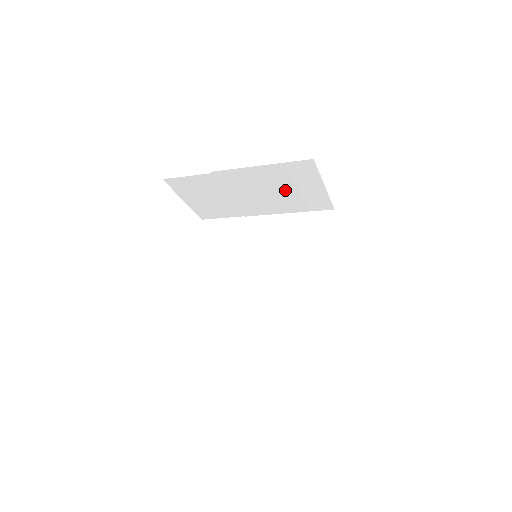
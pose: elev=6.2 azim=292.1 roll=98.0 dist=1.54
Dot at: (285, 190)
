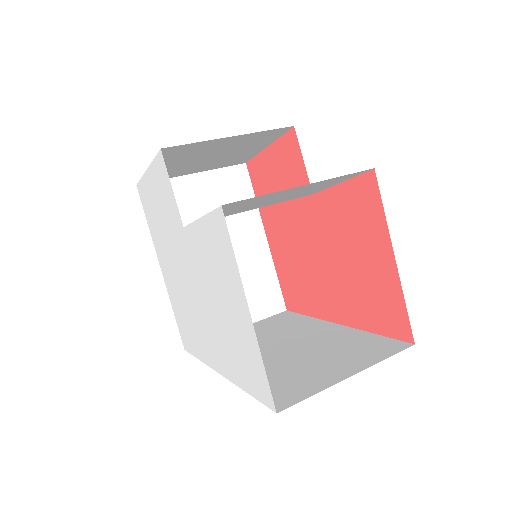
Dot at: (328, 185)
